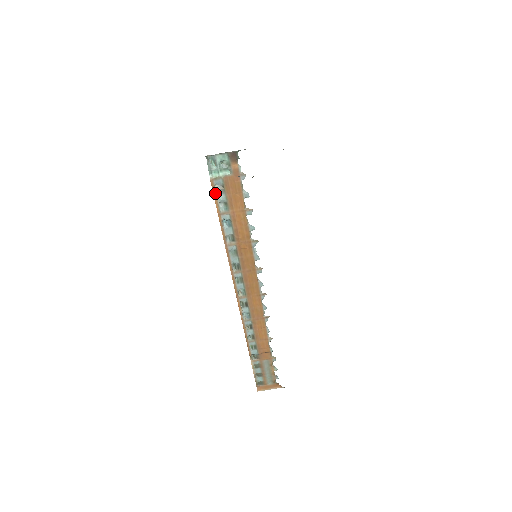
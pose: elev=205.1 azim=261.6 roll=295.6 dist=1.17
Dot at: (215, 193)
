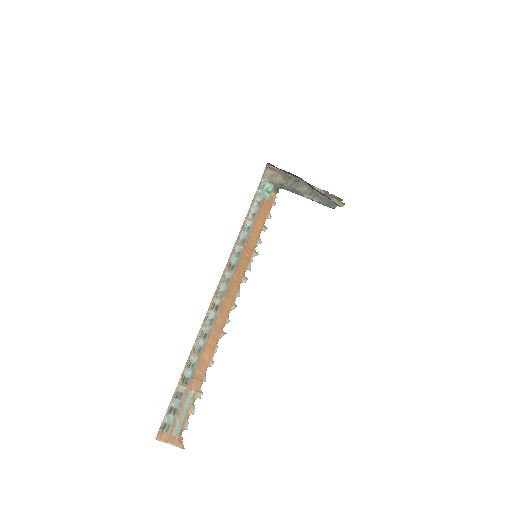
Dot at: (252, 204)
